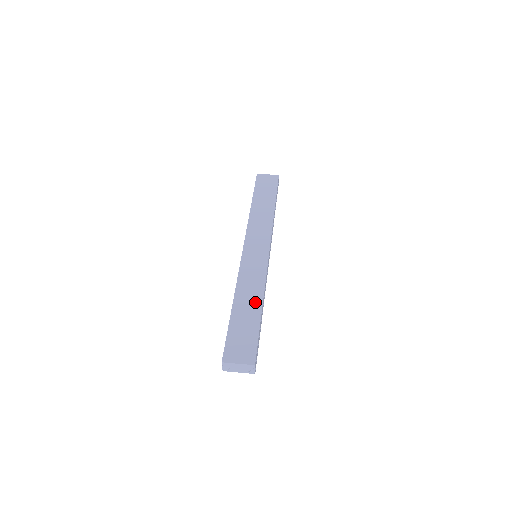
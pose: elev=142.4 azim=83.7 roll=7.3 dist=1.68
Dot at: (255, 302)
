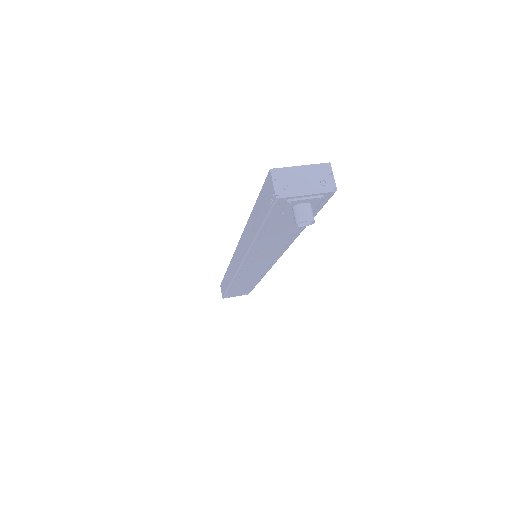
Dot at: occluded
